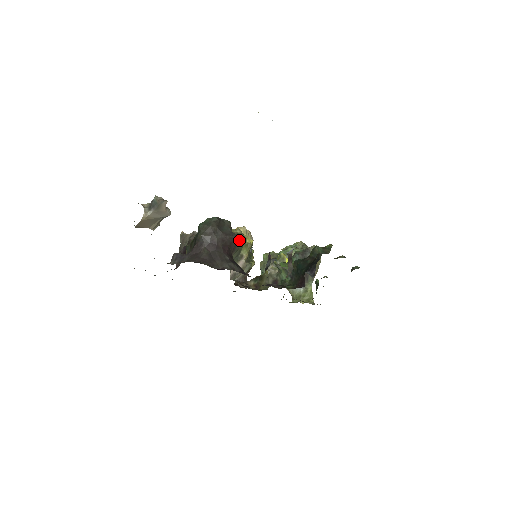
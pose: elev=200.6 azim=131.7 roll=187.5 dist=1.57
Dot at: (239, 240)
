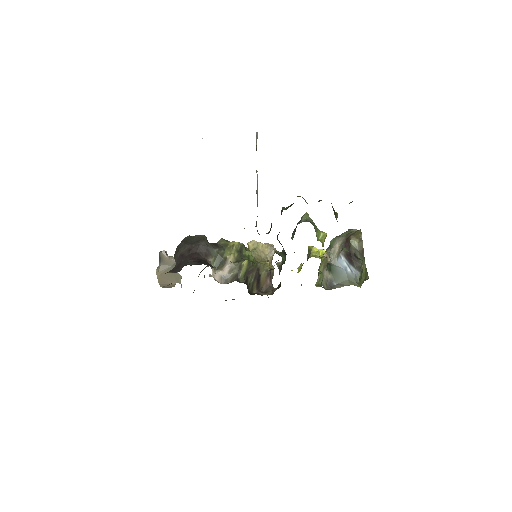
Dot at: (217, 246)
